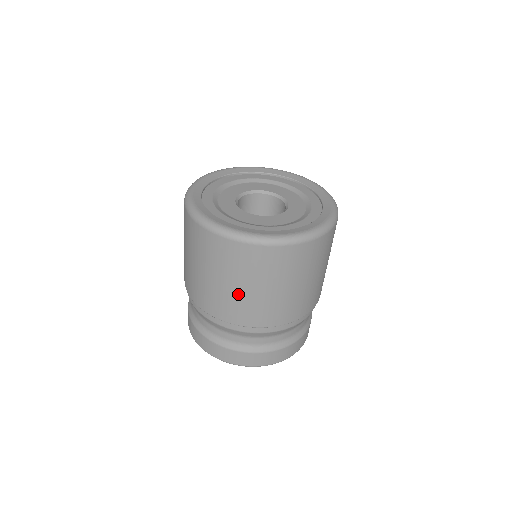
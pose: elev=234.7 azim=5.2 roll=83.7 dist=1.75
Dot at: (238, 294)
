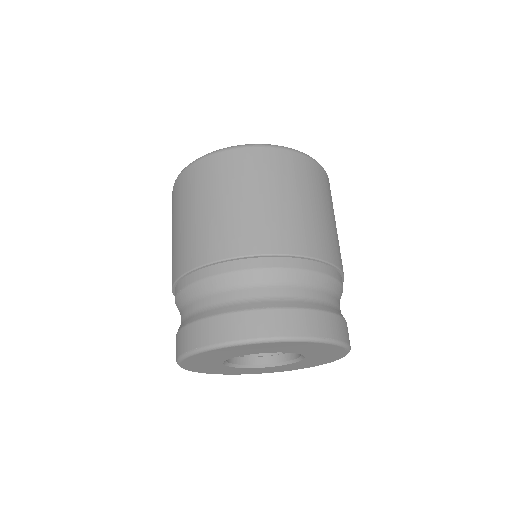
Dot at: (195, 223)
